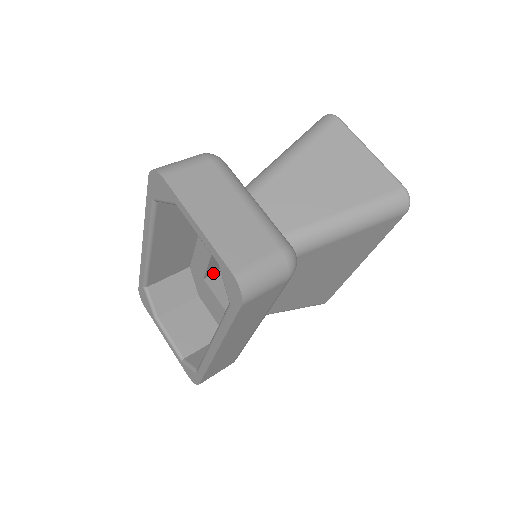
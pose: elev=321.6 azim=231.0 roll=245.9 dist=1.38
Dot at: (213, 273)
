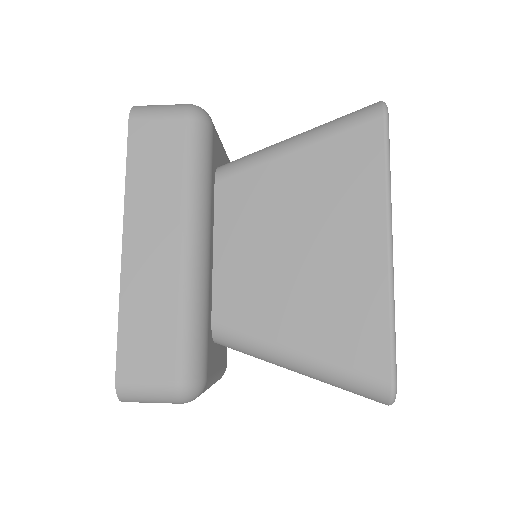
Dot at: occluded
